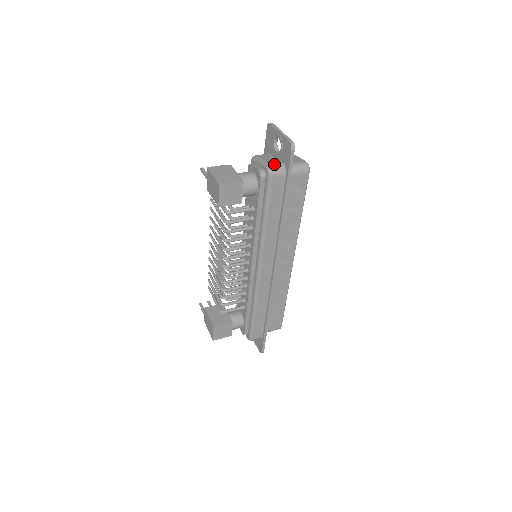
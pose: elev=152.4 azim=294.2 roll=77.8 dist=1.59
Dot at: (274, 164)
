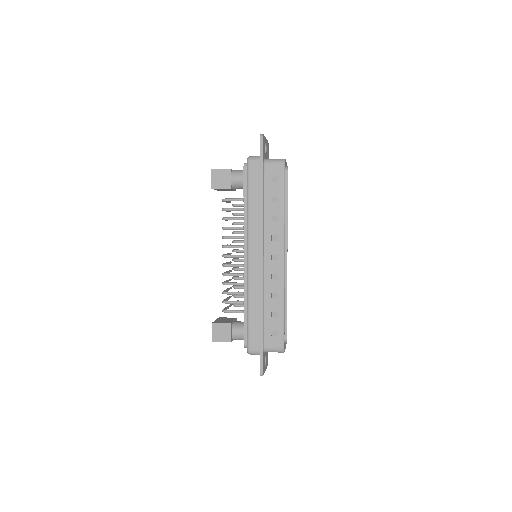
Dot at: (254, 156)
